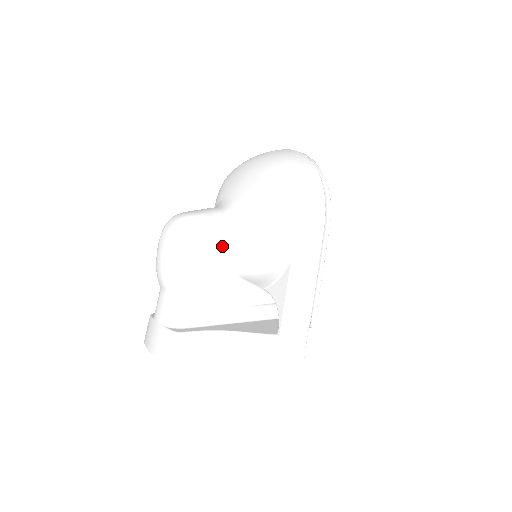
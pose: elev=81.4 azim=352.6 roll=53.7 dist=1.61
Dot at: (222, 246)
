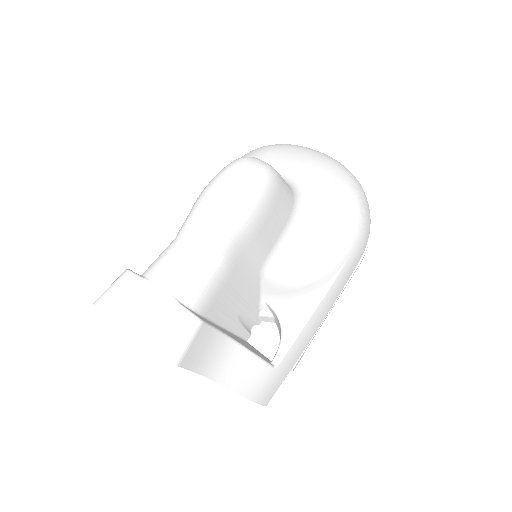
Dot at: (279, 229)
